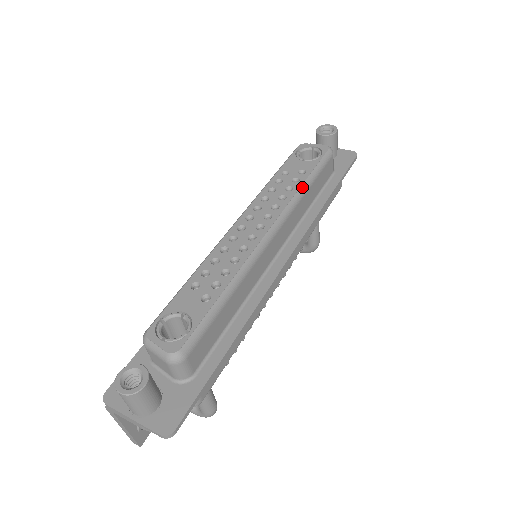
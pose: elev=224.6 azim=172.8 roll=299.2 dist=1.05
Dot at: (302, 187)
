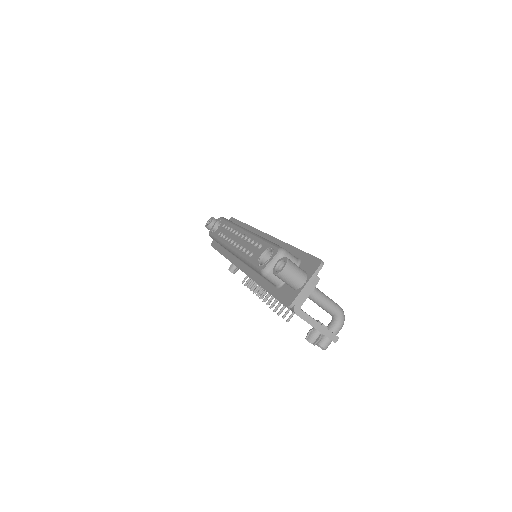
Dot at: (231, 223)
